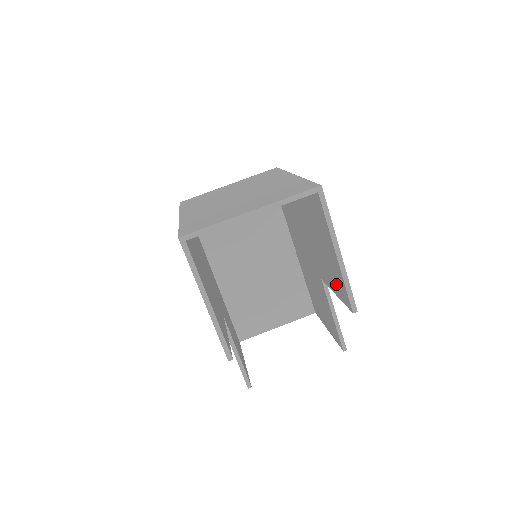
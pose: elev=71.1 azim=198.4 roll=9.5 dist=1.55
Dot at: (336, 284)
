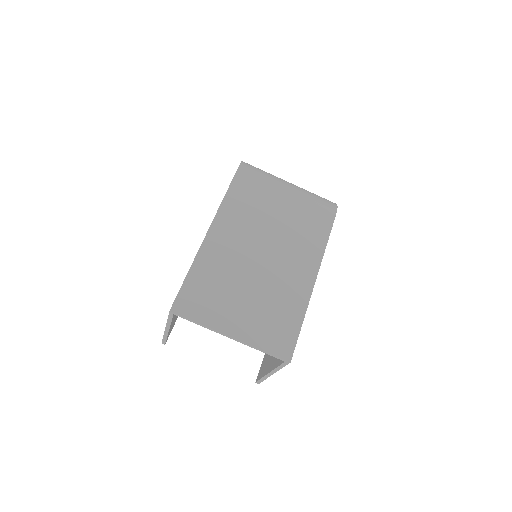
Dot at: (267, 355)
